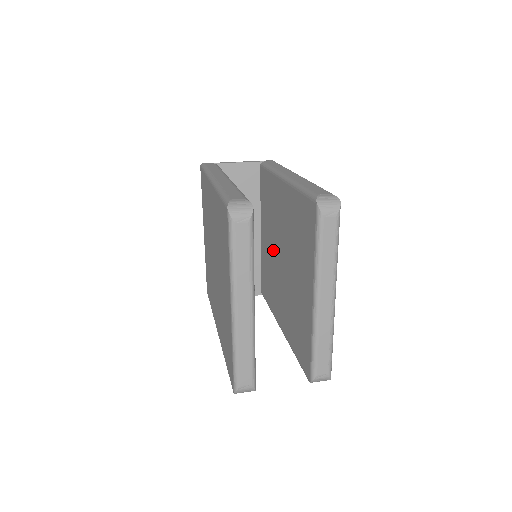
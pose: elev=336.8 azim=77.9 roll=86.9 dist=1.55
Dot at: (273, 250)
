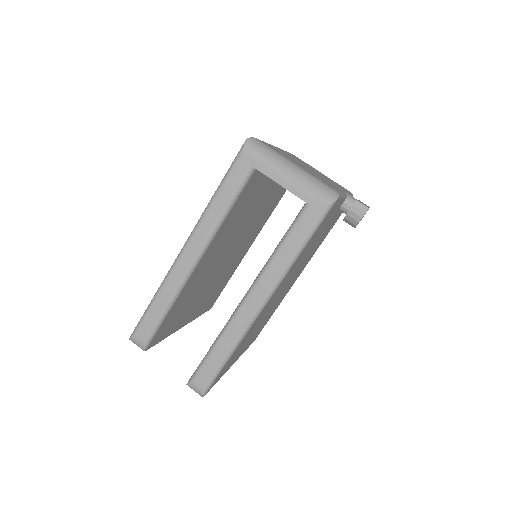
Dot at: occluded
